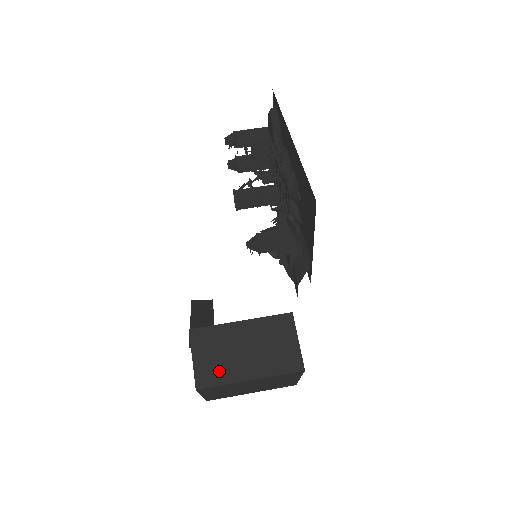
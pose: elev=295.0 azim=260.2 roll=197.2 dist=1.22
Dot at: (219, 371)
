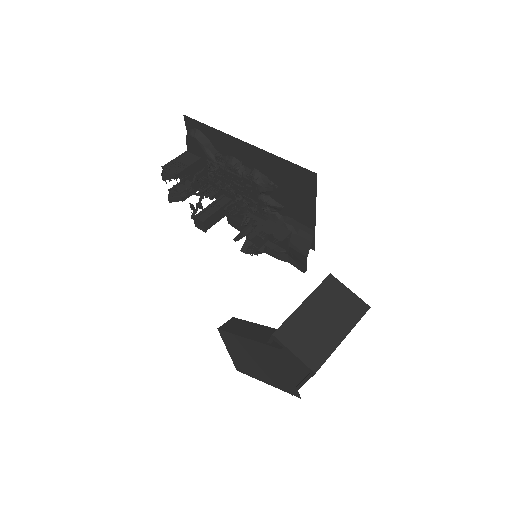
Dot at: (319, 348)
